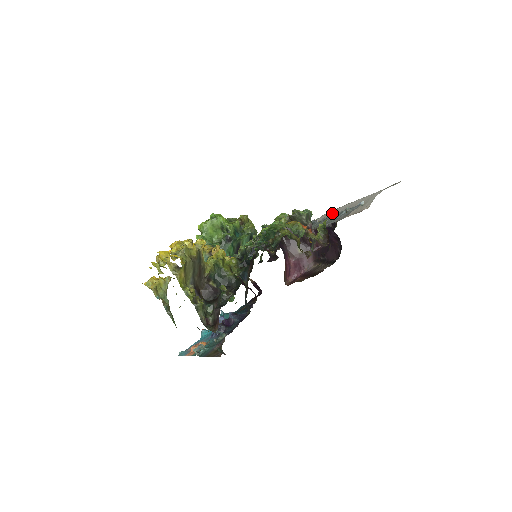
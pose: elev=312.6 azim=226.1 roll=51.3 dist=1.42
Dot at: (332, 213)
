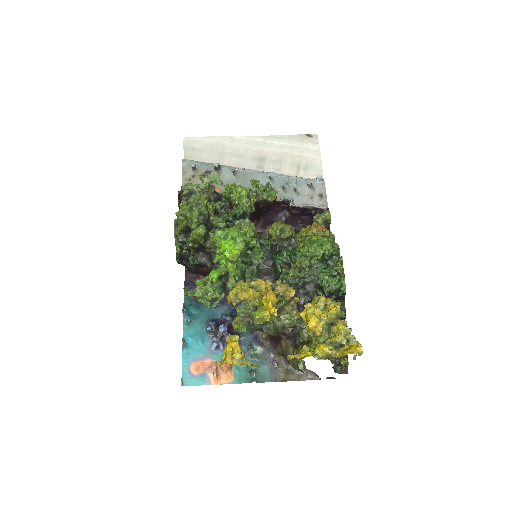
Dot at: (226, 150)
